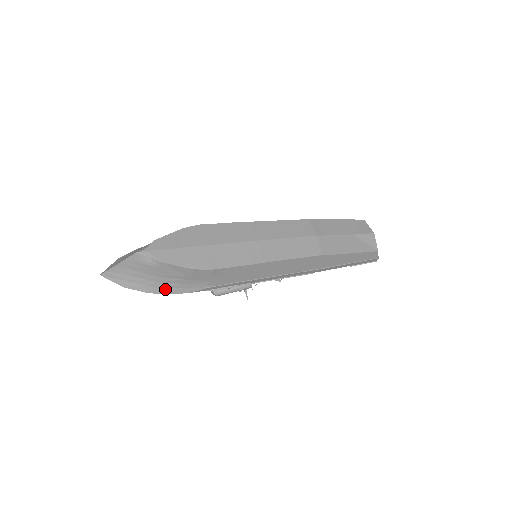
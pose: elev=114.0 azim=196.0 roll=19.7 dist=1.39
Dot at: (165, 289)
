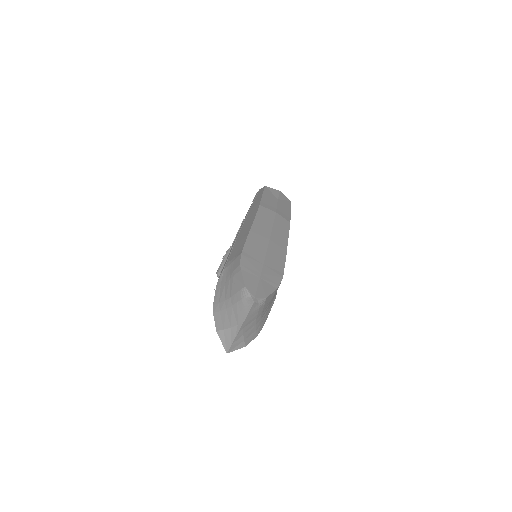
Dot at: (263, 322)
